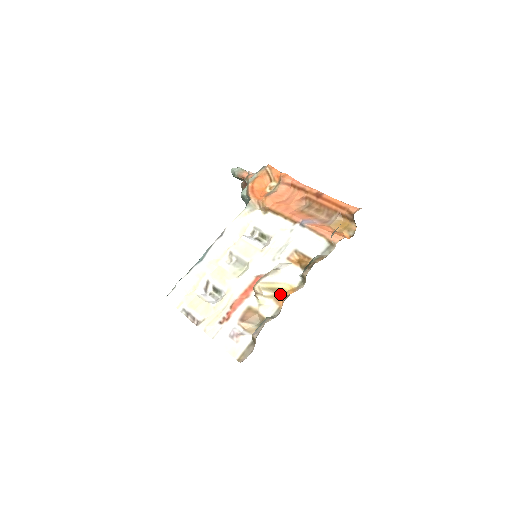
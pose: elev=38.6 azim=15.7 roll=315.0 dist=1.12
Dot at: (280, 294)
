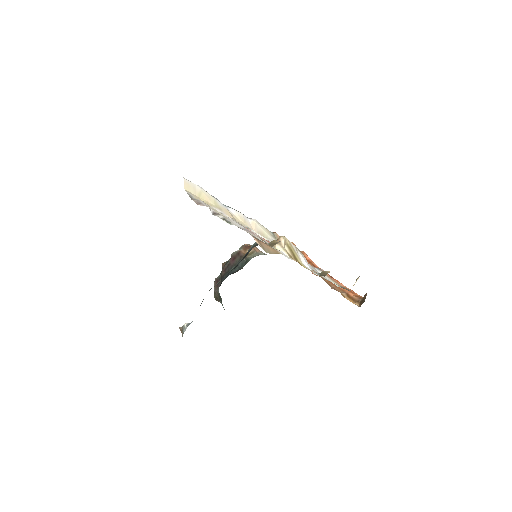
Dot at: occluded
